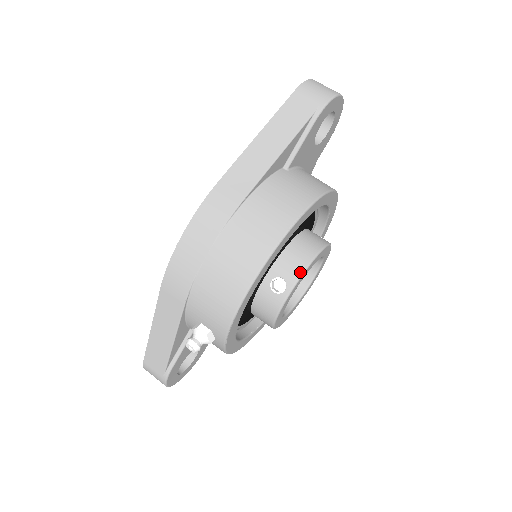
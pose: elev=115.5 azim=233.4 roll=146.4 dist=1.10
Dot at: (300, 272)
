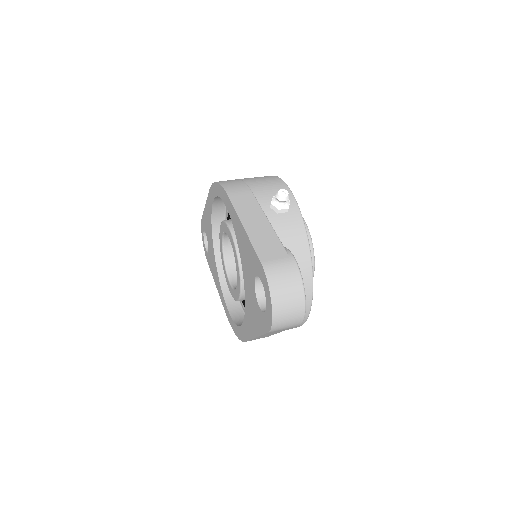
Dot at: occluded
